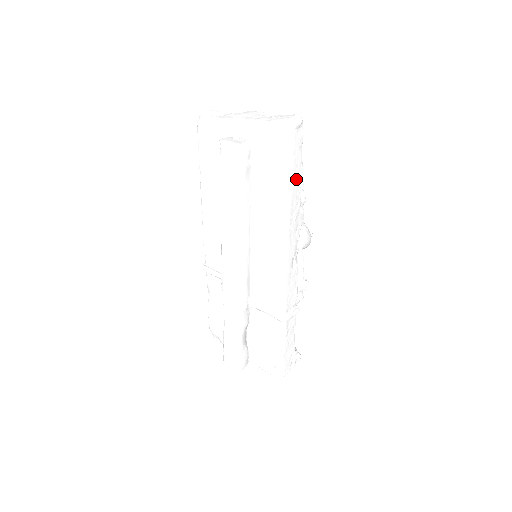
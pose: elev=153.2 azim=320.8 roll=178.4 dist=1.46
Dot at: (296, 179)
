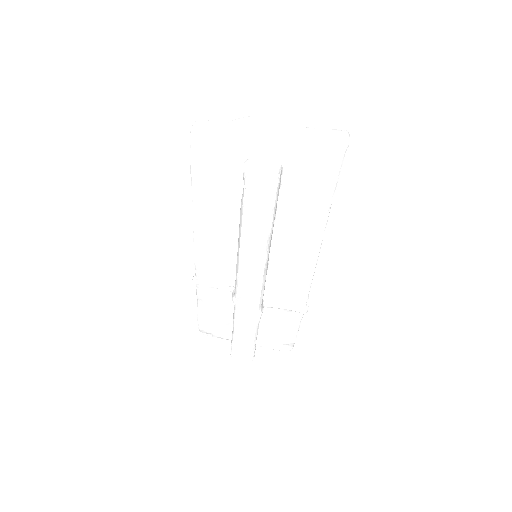
Dot at: occluded
